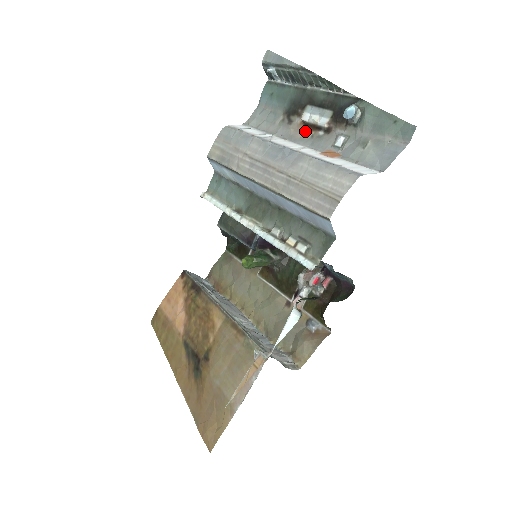
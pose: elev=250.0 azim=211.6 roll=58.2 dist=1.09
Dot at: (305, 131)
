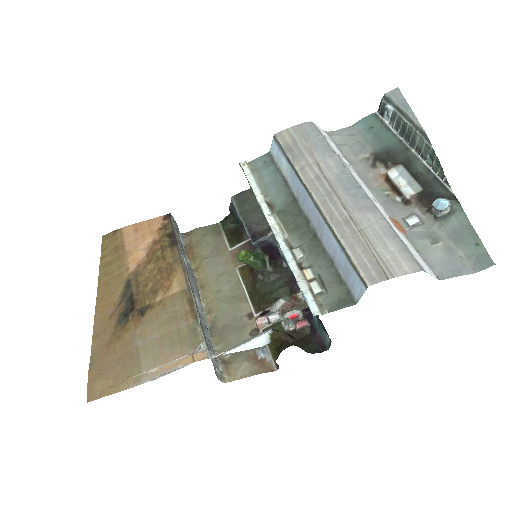
Dot at: (384, 185)
